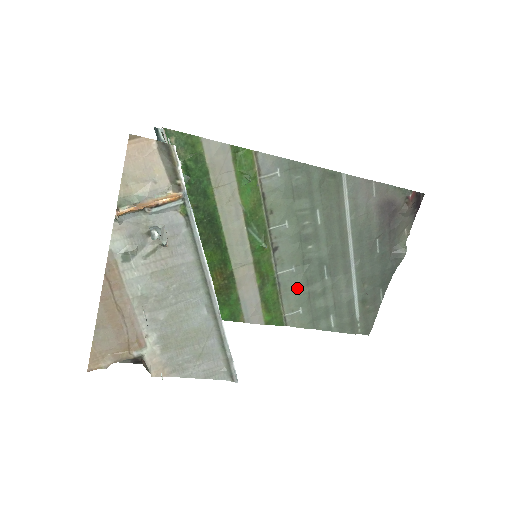
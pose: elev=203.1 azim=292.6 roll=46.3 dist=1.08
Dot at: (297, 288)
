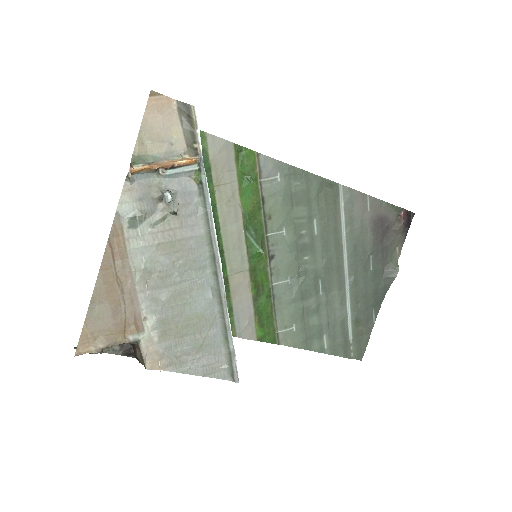
Dot at: (291, 302)
